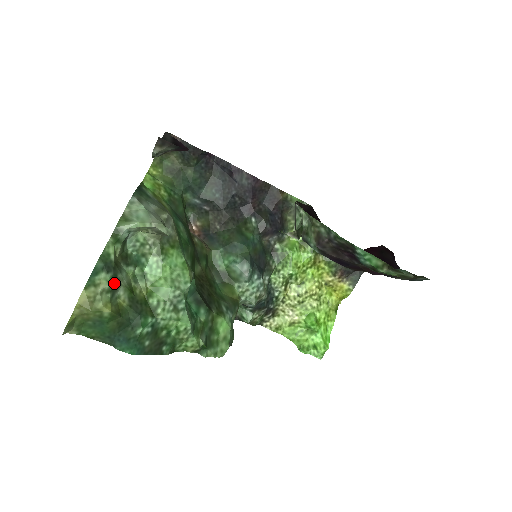
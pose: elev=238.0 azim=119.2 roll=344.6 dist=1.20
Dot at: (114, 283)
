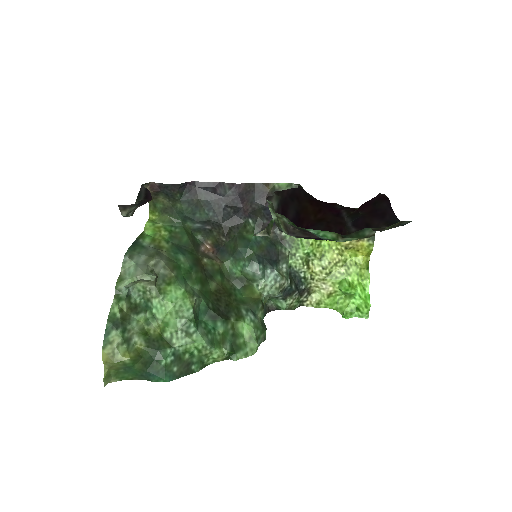
Dot at: (125, 335)
